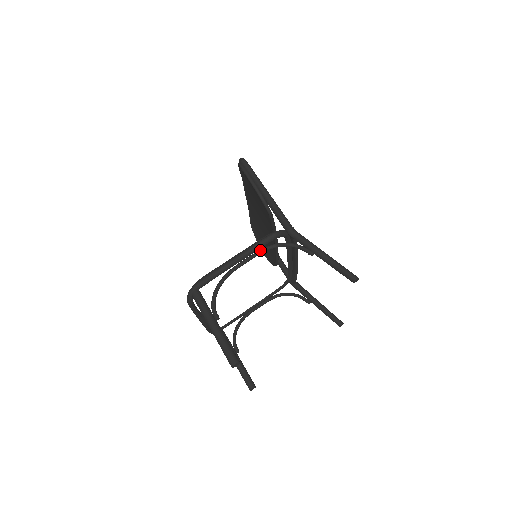
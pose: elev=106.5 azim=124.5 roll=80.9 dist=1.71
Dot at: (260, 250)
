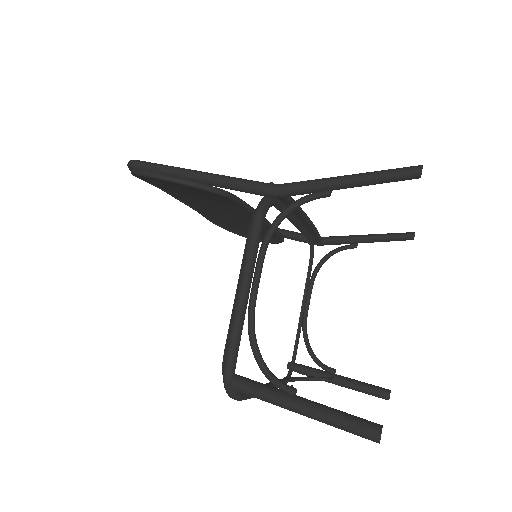
Dot at: (260, 252)
